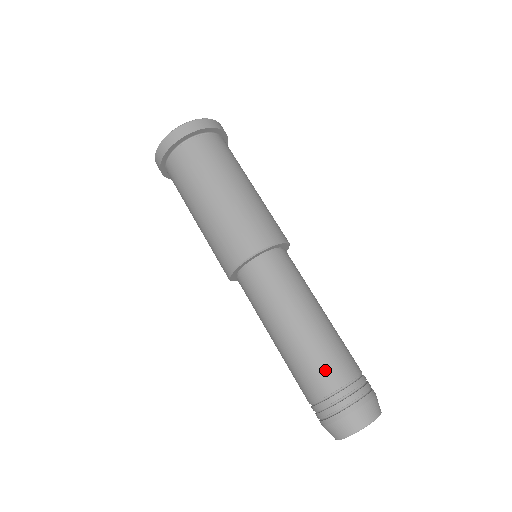
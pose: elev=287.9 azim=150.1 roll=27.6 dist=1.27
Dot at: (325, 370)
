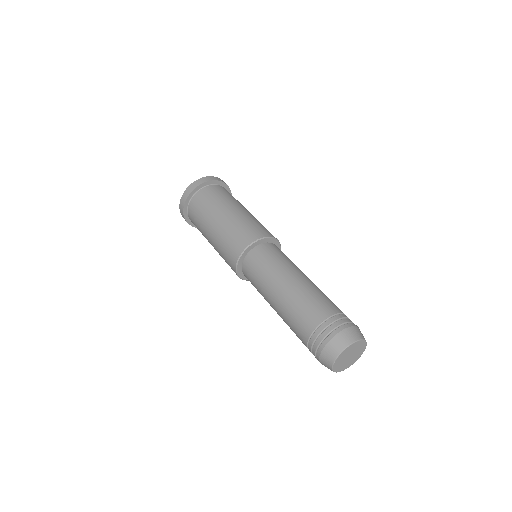
Dot at: (325, 302)
